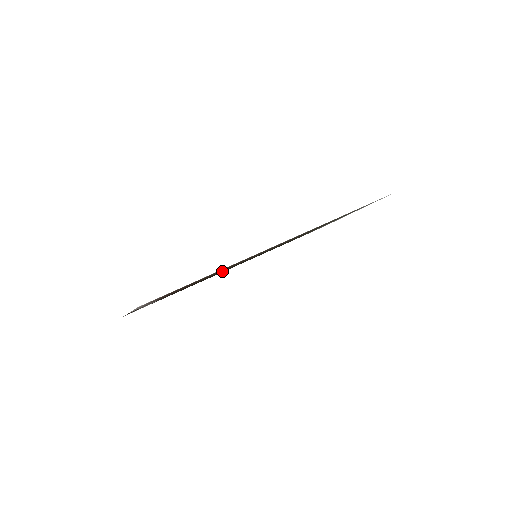
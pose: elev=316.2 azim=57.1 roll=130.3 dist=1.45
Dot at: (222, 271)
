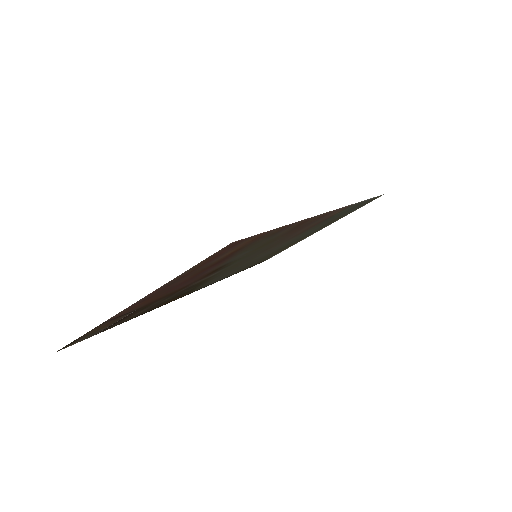
Dot at: occluded
